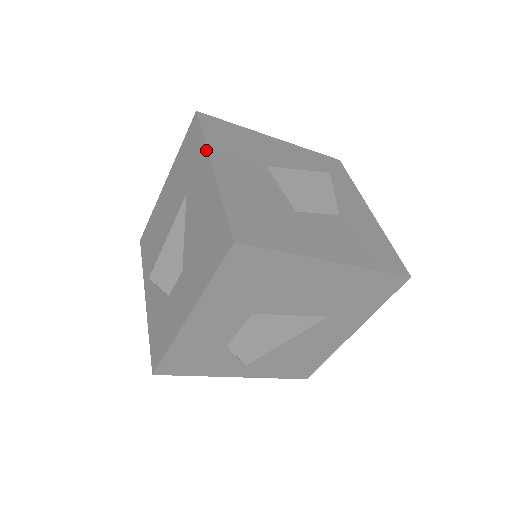
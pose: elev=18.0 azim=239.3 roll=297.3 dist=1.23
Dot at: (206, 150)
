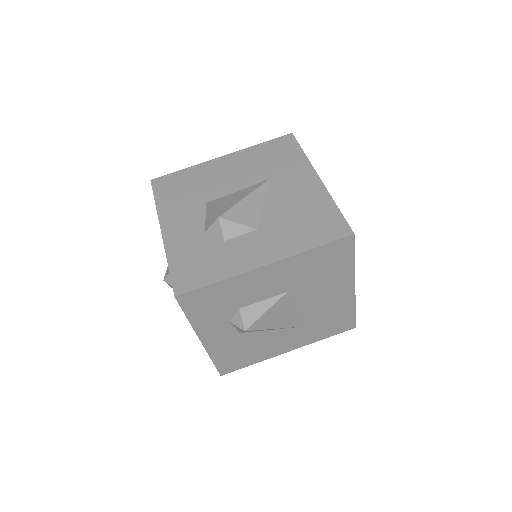
Dot at: (310, 164)
